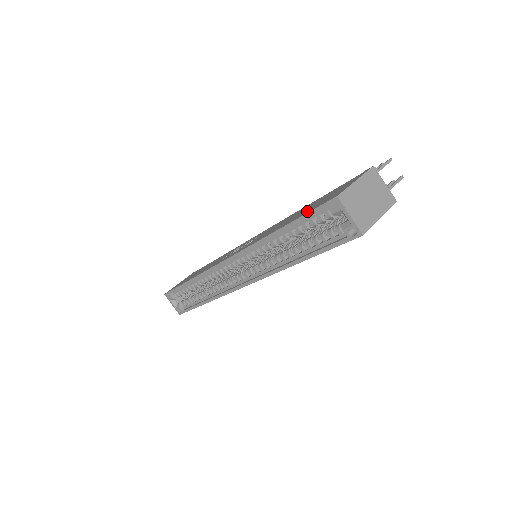
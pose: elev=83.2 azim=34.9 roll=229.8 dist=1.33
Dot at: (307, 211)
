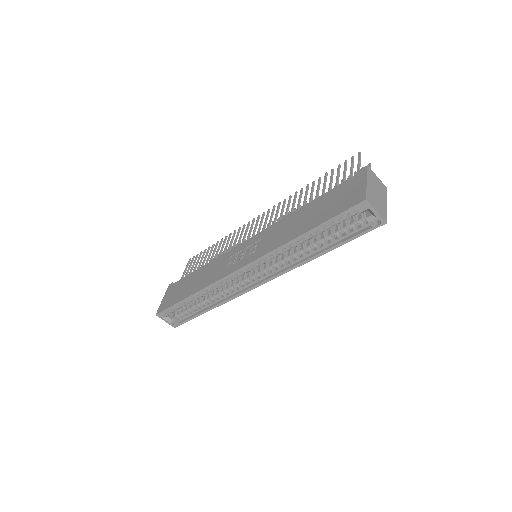
Dot at: (330, 214)
